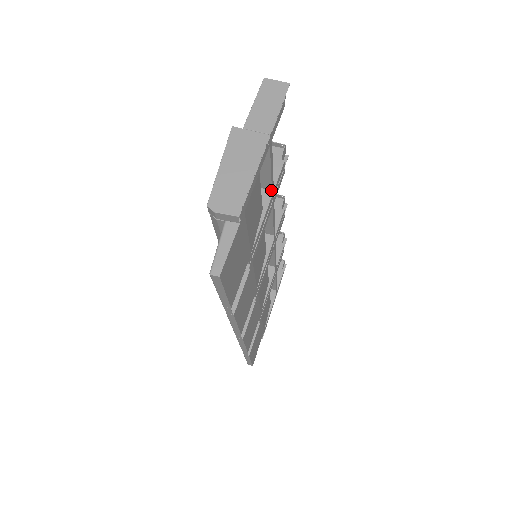
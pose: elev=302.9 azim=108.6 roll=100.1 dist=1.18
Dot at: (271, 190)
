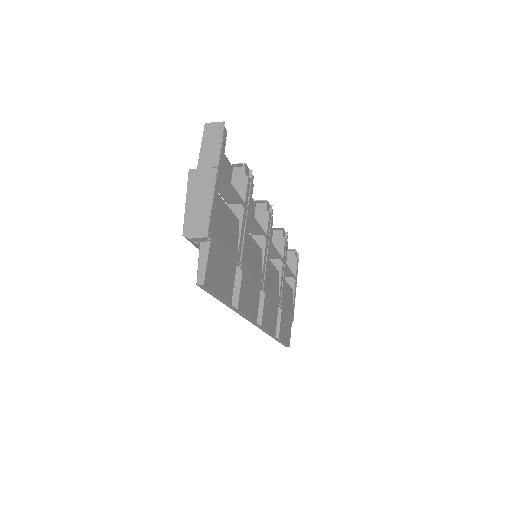
Dot at: (243, 203)
